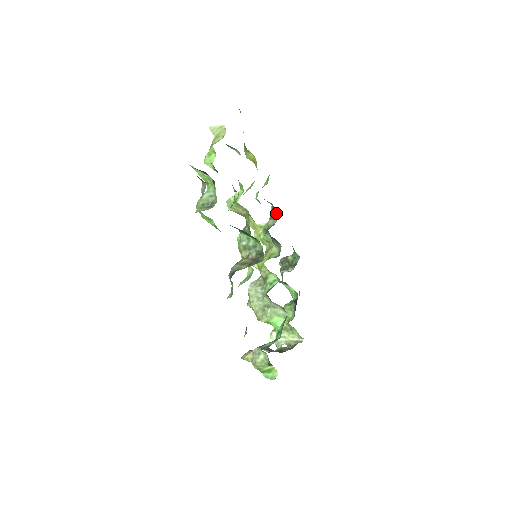
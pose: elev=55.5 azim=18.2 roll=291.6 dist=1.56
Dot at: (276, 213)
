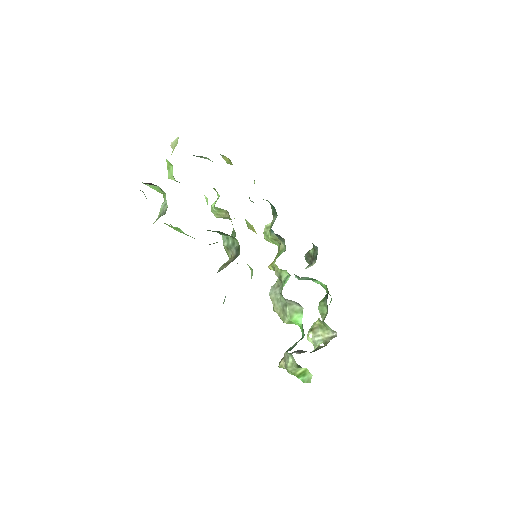
Dot at: (274, 209)
